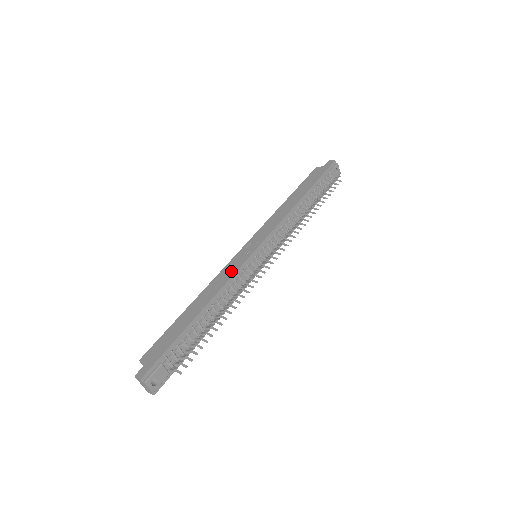
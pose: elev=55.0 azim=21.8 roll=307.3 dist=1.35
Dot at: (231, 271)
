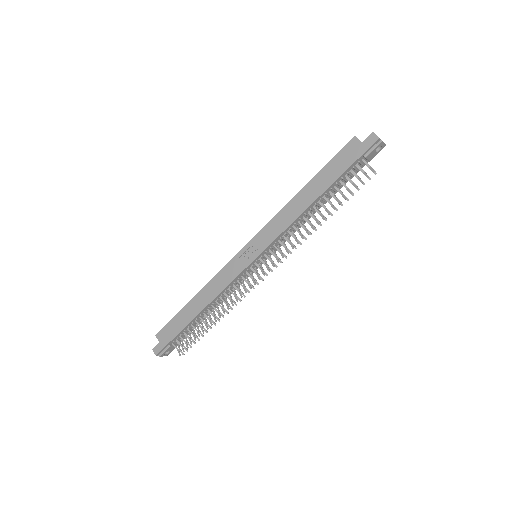
Dot at: (227, 279)
